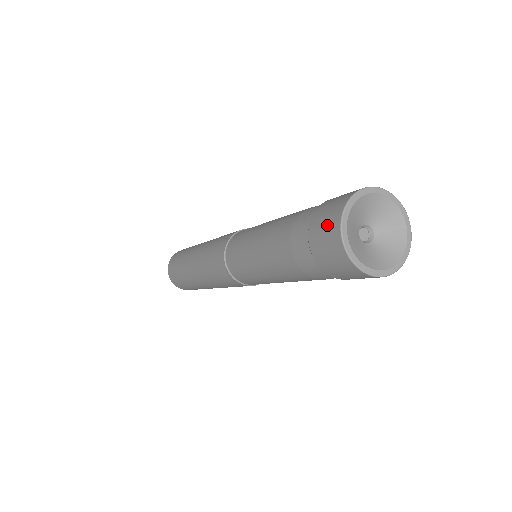
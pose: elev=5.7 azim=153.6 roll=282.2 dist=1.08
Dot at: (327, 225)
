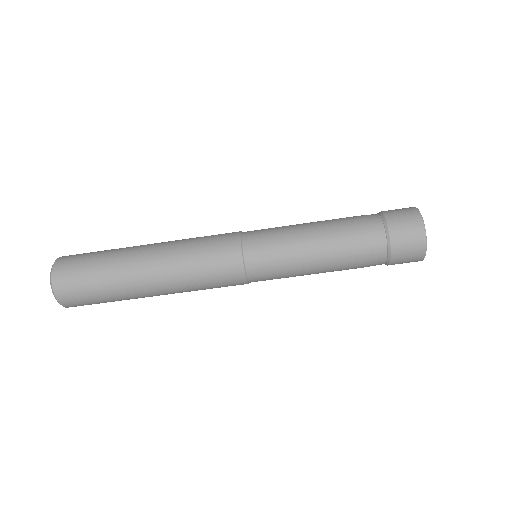
Dot at: occluded
